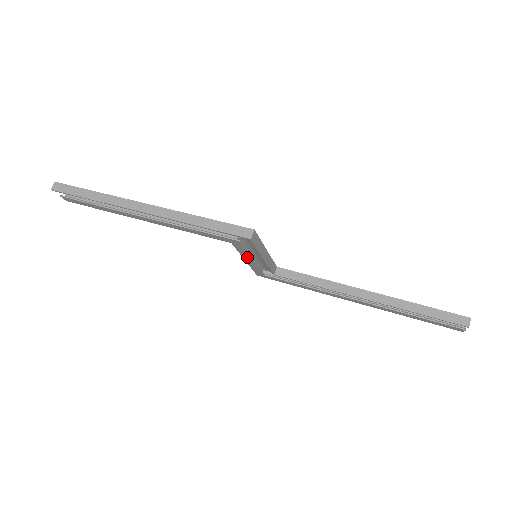
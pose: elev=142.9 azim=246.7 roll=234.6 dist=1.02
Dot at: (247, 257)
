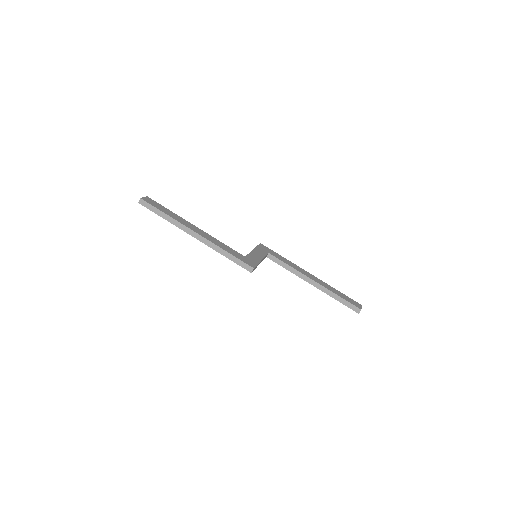
Dot at: occluded
